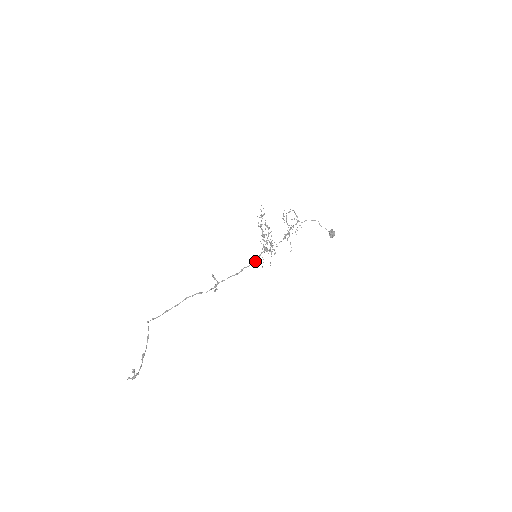
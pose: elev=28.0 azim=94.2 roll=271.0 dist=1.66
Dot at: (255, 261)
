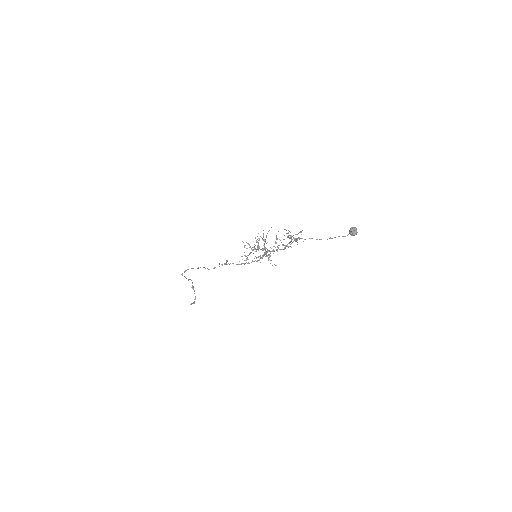
Dot at: occluded
